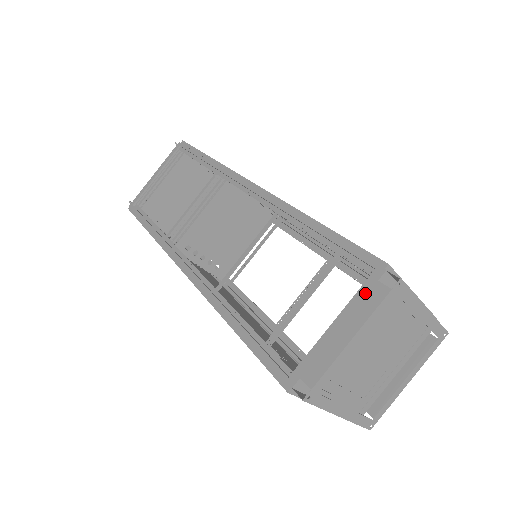
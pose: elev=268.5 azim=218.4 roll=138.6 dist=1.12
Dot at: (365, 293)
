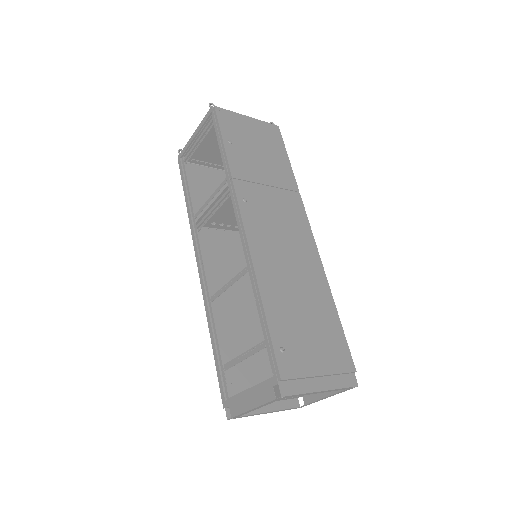
Dot at: (265, 388)
